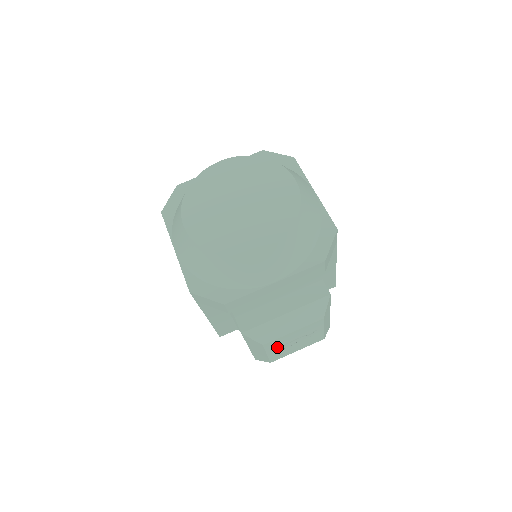
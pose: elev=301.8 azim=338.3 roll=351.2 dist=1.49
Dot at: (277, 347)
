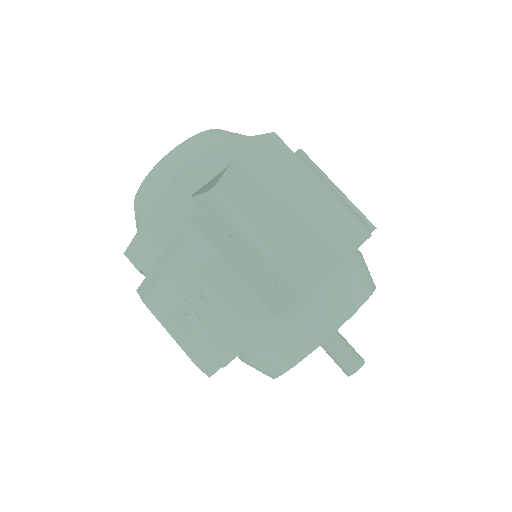
Dot at: (170, 317)
